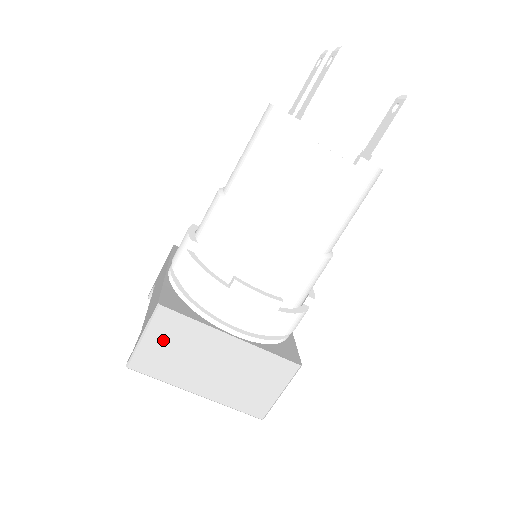
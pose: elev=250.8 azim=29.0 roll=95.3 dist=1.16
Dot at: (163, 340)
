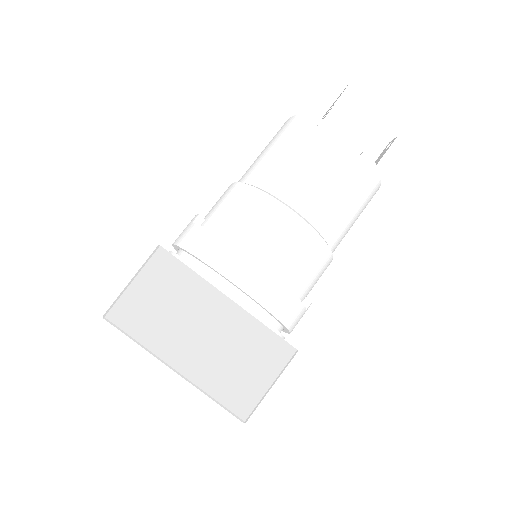
Dot at: (153, 289)
